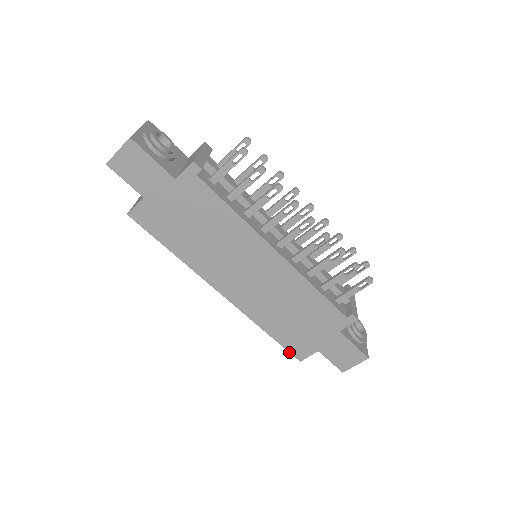
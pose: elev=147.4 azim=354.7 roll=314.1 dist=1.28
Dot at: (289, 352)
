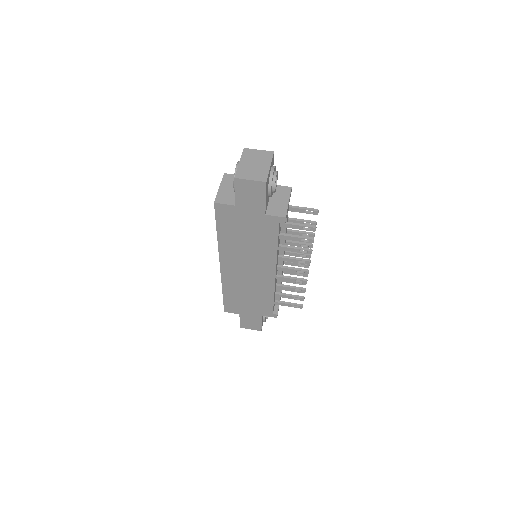
Dot at: (224, 305)
